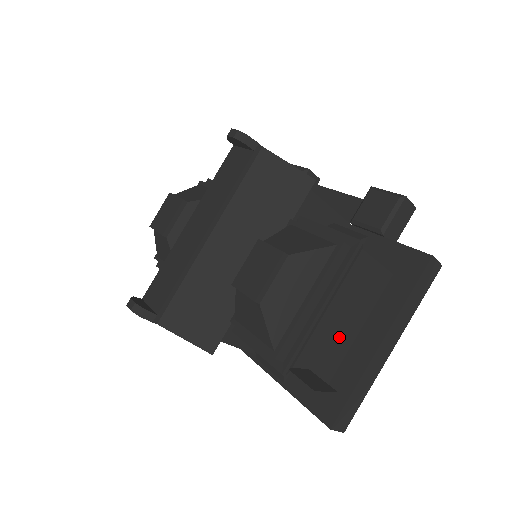
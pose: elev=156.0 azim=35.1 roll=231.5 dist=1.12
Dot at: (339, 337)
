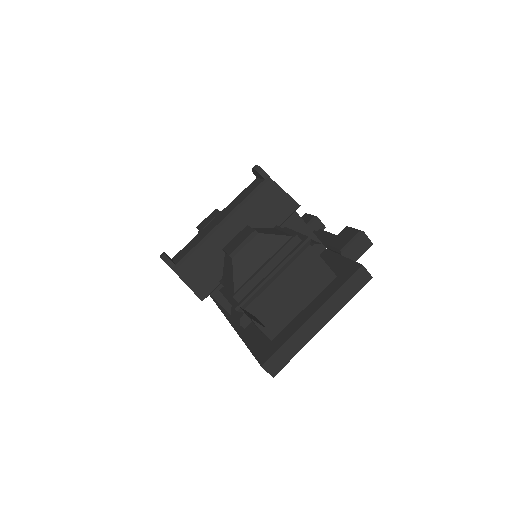
Dot at: (285, 305)
